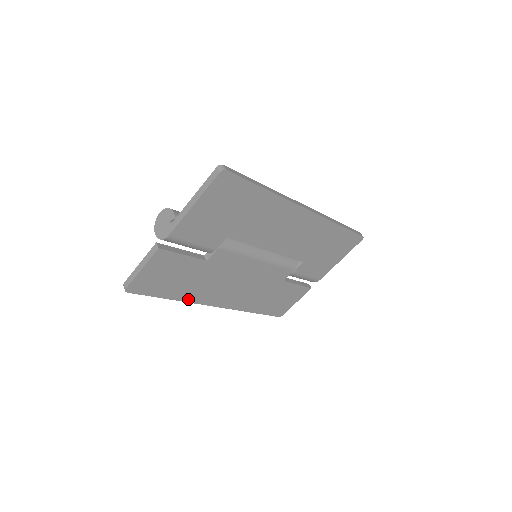
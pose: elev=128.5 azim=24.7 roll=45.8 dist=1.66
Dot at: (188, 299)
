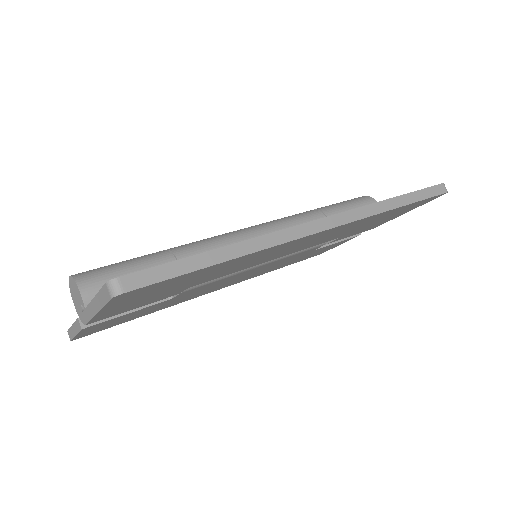
Dot at: occluded
